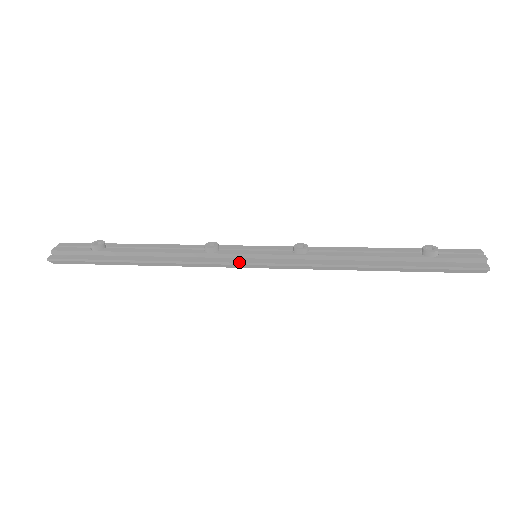
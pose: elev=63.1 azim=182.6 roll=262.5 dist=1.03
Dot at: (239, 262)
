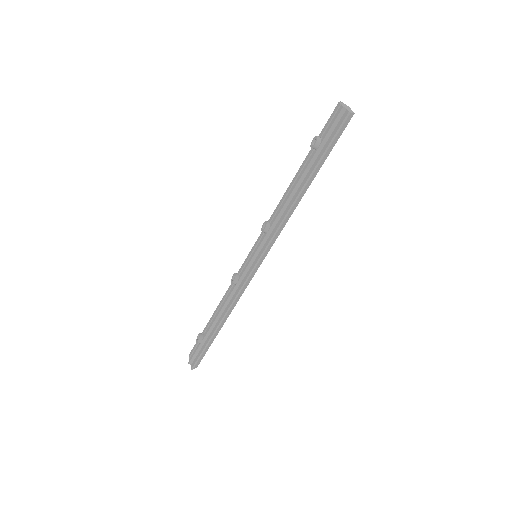
Dot at: (250, 272)
